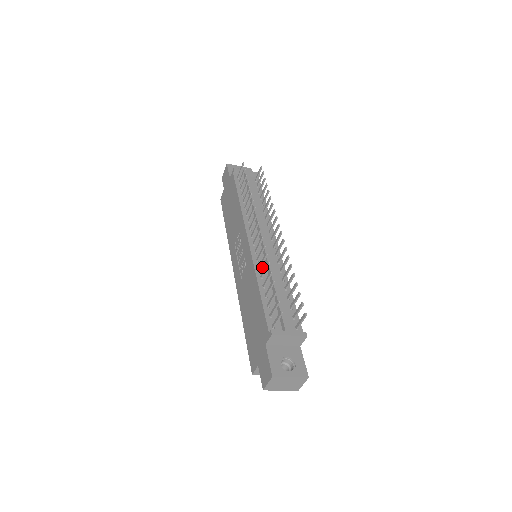
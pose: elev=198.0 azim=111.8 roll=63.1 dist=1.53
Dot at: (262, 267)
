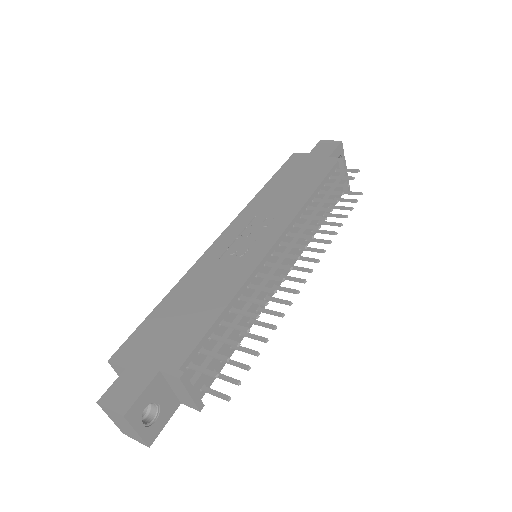
Dot at: (252, 287)
